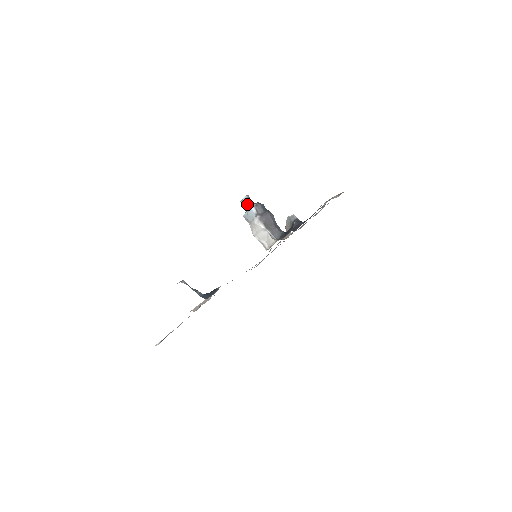
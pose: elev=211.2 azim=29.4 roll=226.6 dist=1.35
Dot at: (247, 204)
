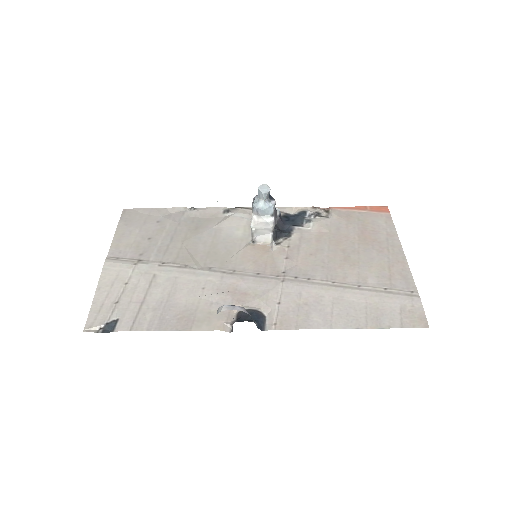
Dot at: (267, 198)
